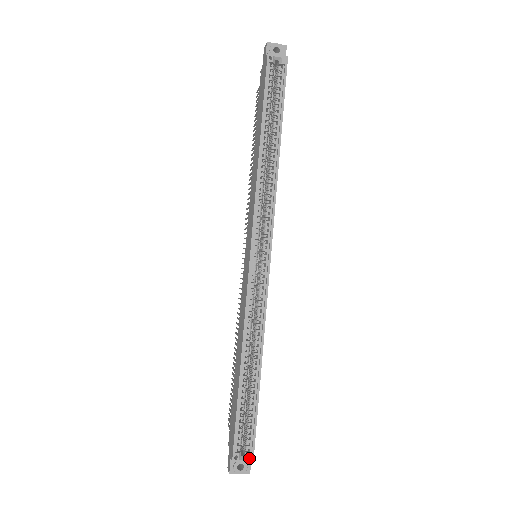
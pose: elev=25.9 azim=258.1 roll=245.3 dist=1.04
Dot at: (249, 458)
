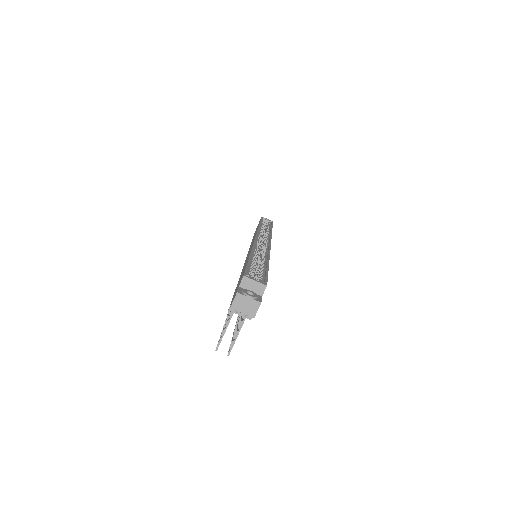
Dot at: (262, 282)
